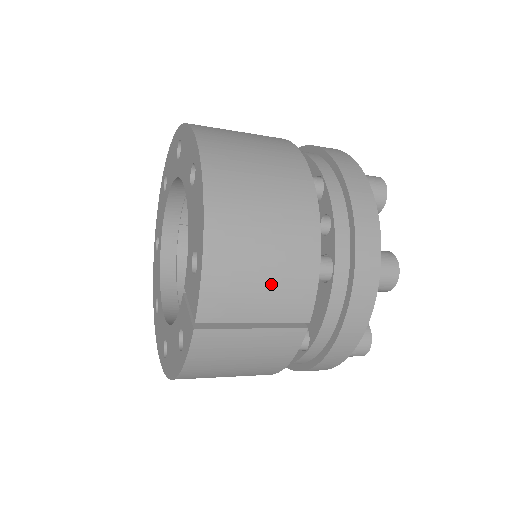
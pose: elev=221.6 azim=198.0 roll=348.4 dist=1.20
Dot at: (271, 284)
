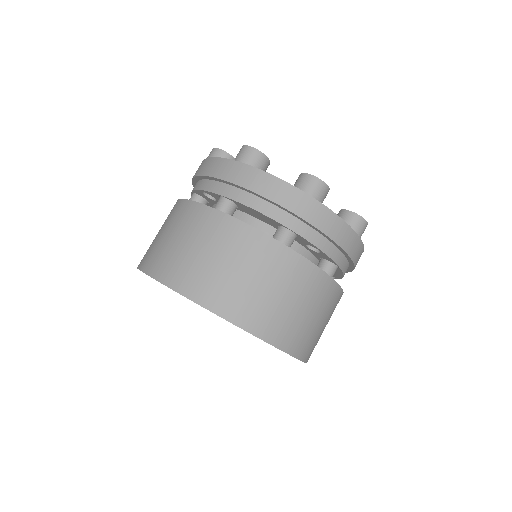
Dot at: (325, 318)
